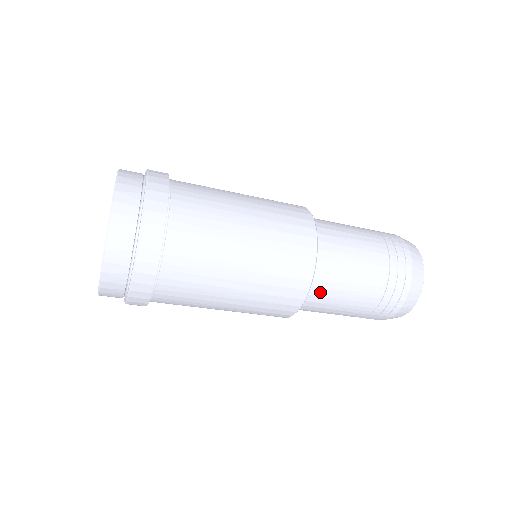
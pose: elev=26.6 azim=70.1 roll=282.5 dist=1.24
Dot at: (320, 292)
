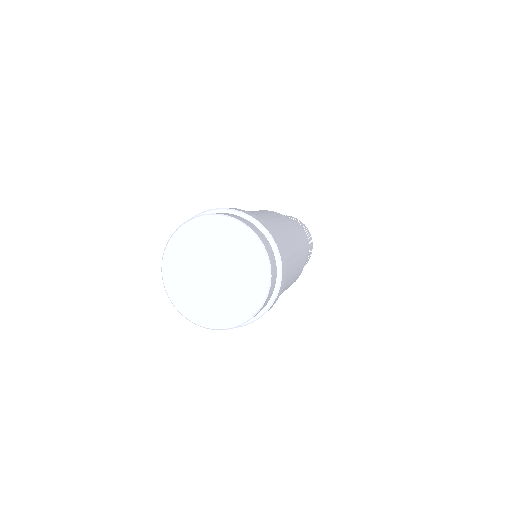
Dot at: occluded
